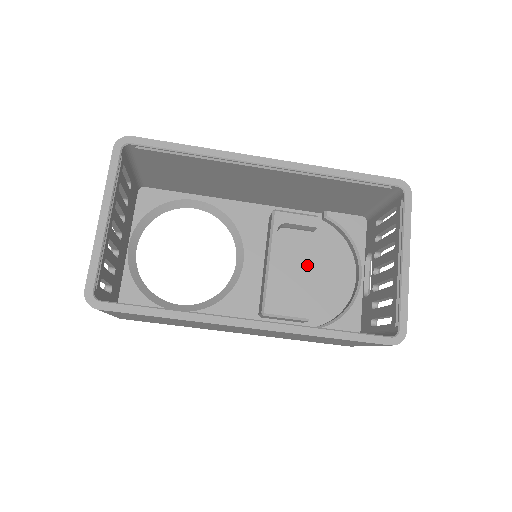
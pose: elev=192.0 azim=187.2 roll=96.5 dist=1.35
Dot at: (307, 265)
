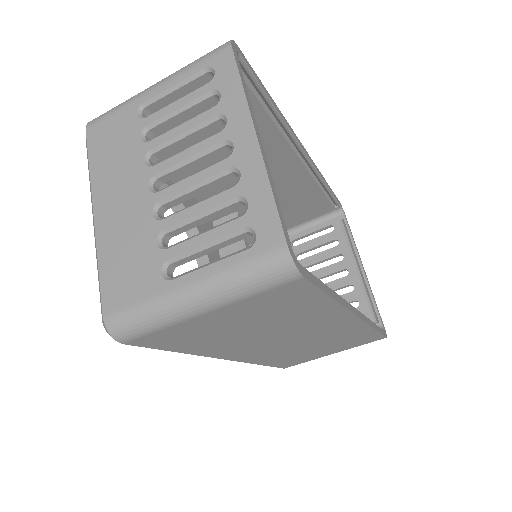
Dot at: occluded
